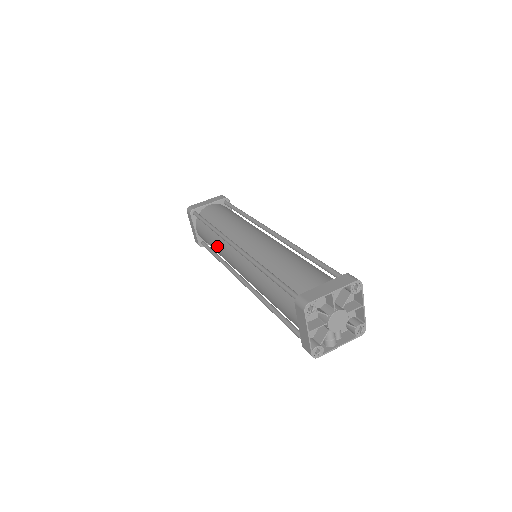
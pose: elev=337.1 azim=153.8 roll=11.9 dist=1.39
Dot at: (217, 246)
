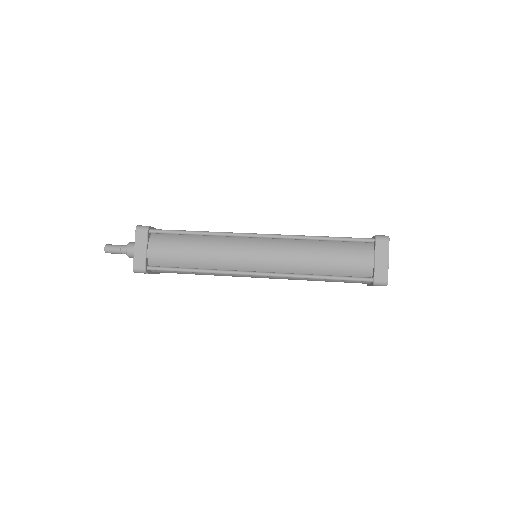
Dot at: (212, 248)
